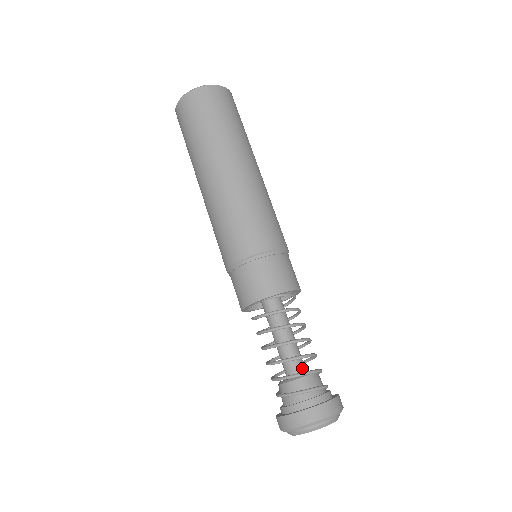
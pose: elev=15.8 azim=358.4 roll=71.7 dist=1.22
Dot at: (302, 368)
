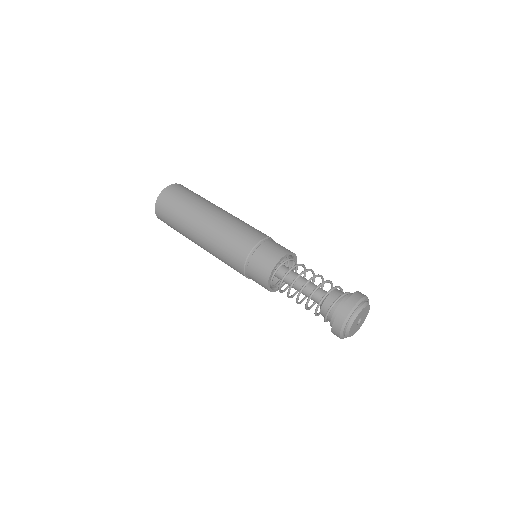
Dot at: occluded
